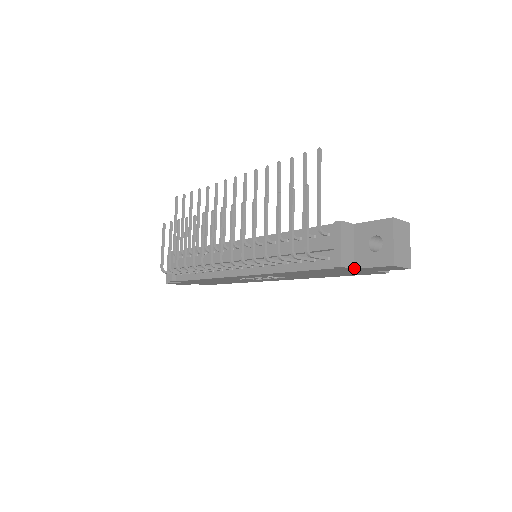
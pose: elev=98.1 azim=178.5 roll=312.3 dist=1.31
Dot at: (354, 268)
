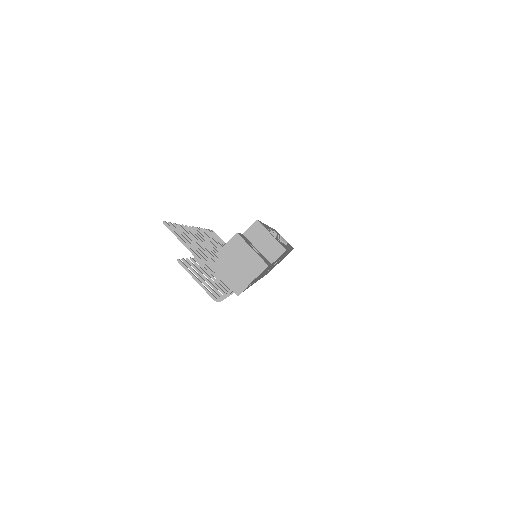
Dot at: (251, 283)
